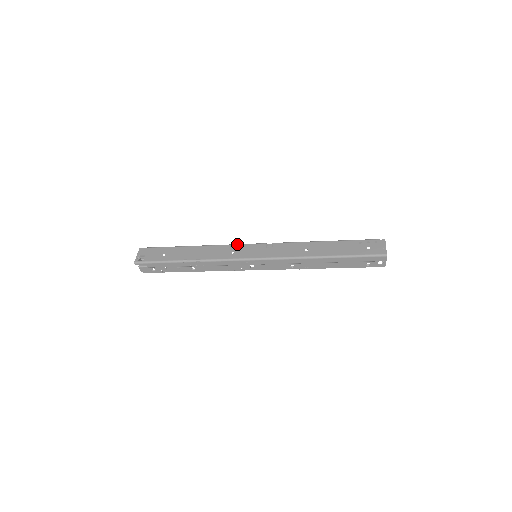
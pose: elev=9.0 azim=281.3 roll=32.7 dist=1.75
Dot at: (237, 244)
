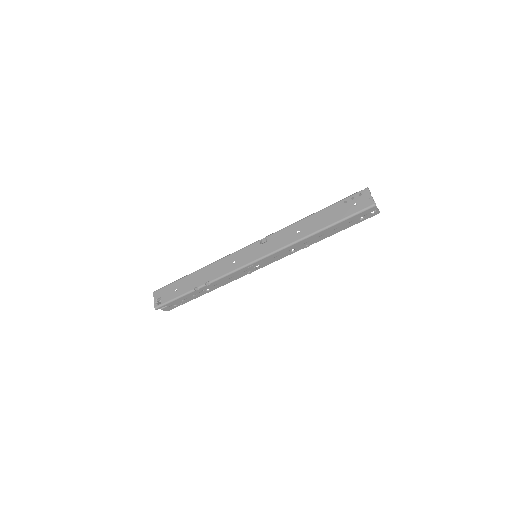
Dot at: (234, 252)
